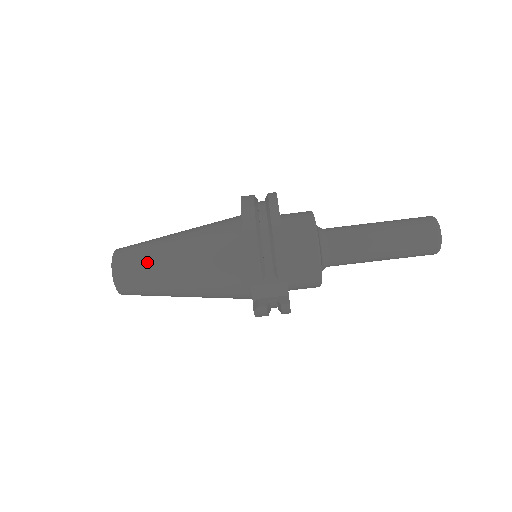
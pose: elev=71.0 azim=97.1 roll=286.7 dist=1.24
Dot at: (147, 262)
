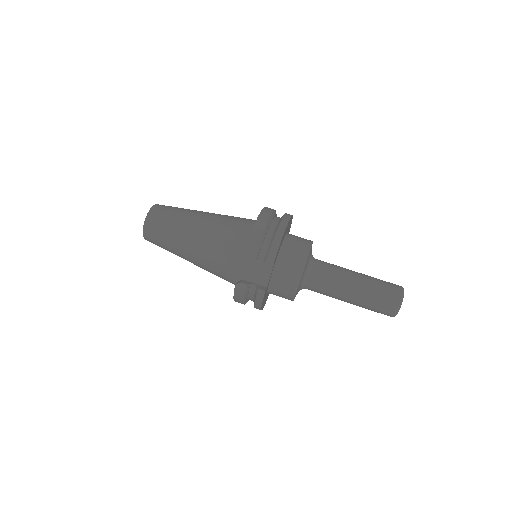
Dot at: (176, 217)
